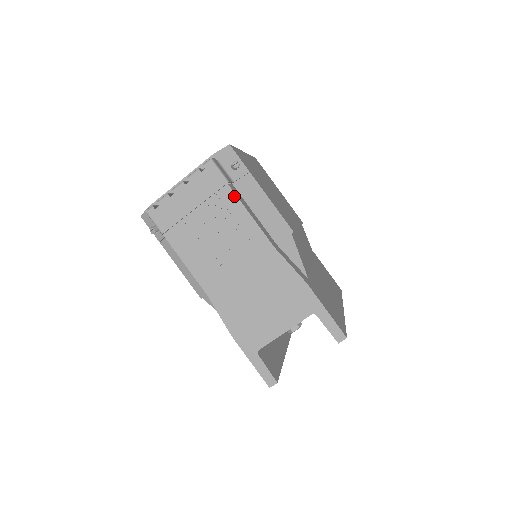
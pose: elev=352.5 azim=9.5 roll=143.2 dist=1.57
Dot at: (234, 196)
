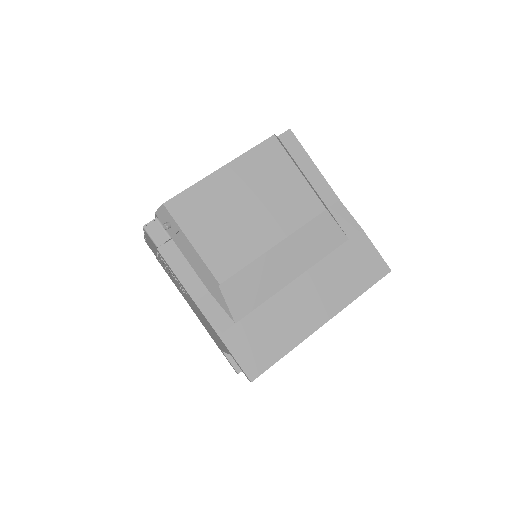
Dot at: (163, 258)
